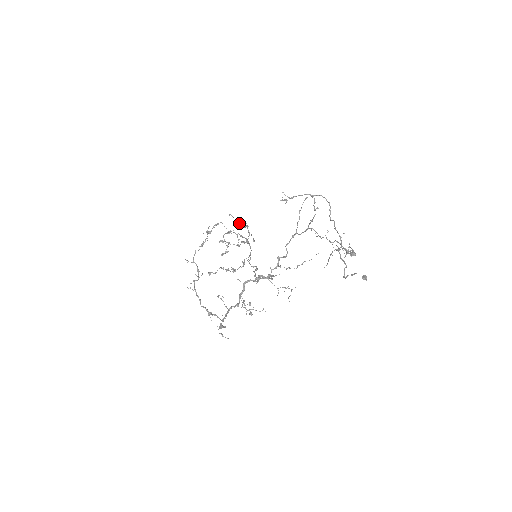
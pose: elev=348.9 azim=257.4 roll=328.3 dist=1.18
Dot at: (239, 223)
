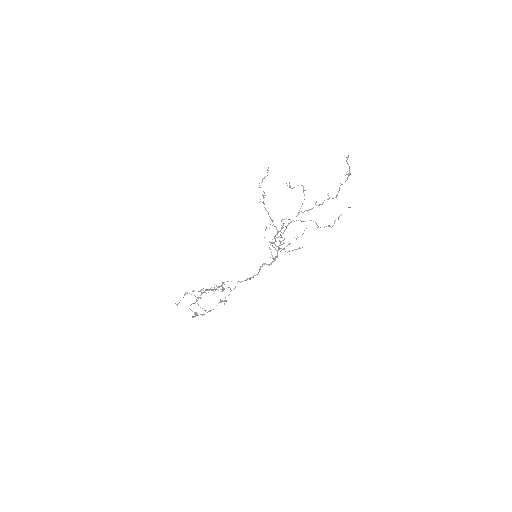
Dot at: (205, 292)
